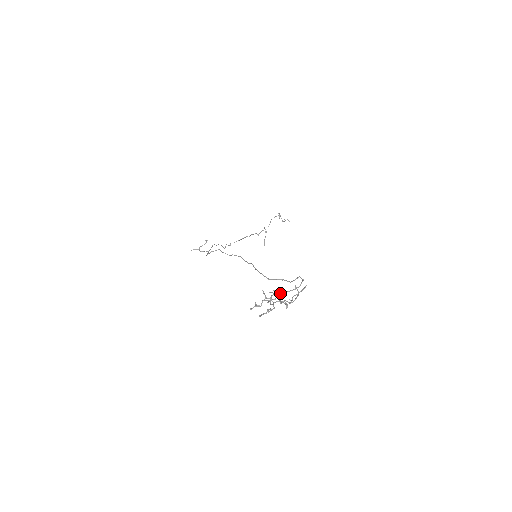
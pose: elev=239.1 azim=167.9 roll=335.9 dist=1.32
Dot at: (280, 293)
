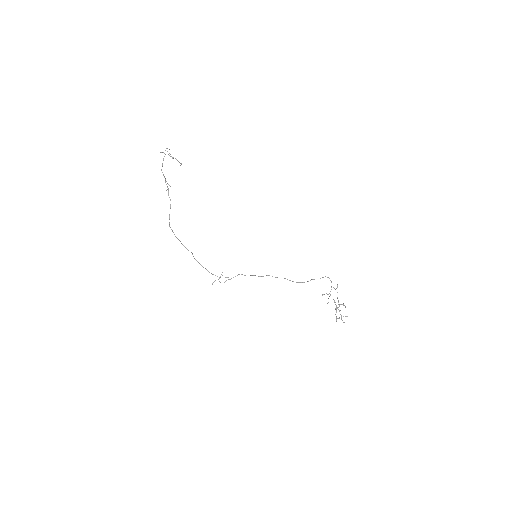
Dot at: occluded
